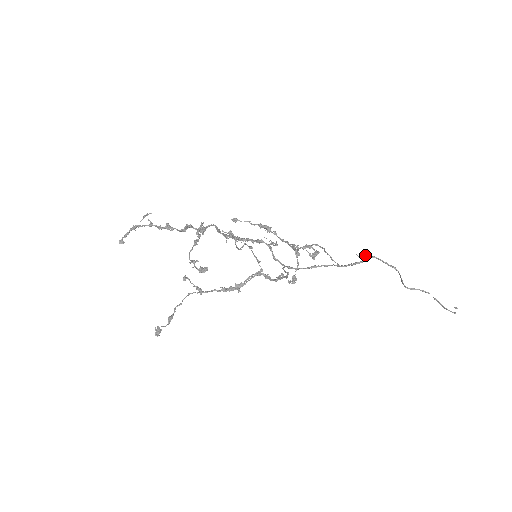
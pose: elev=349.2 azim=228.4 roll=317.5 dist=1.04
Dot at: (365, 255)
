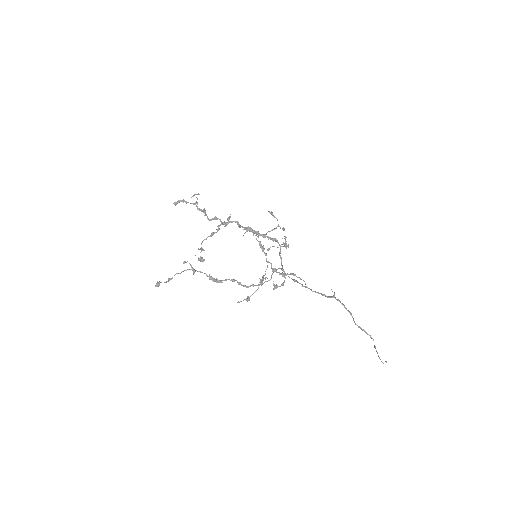
Dot at: (334, 294)
